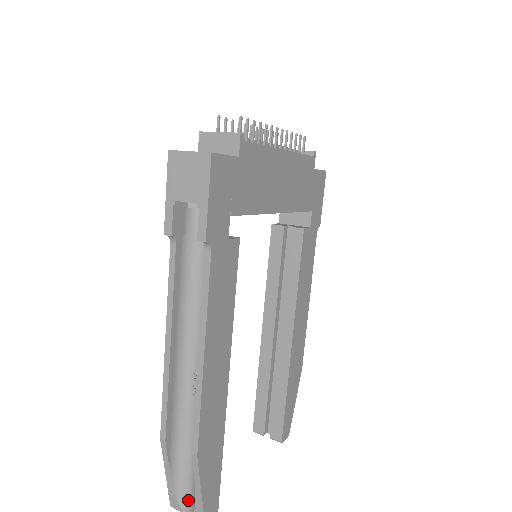
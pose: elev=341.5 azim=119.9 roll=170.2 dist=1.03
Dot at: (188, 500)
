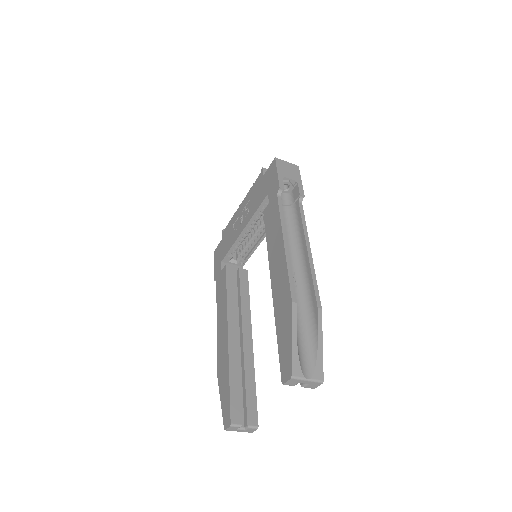
Dot at: (305, 365)
